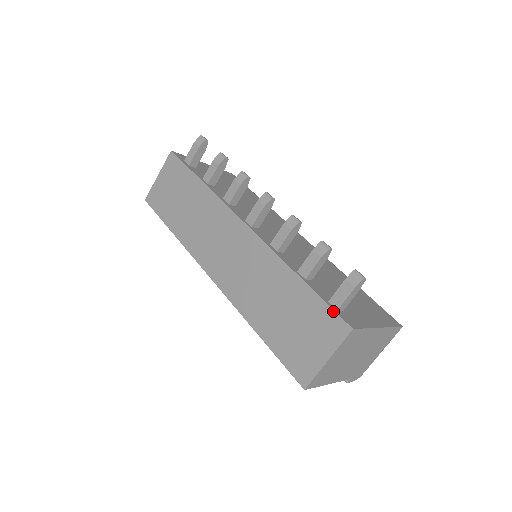
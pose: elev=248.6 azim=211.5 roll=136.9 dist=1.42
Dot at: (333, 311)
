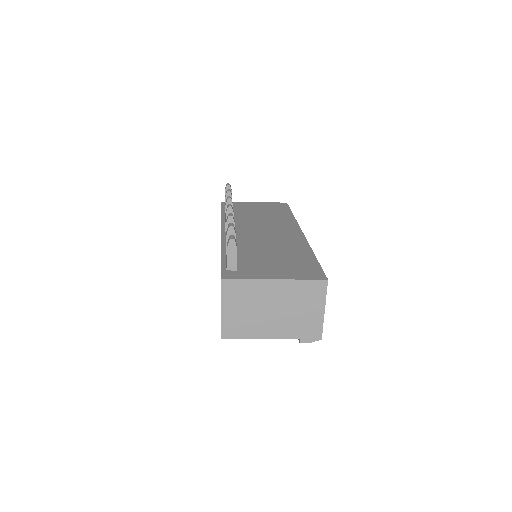
Dot at: (221, 271)
